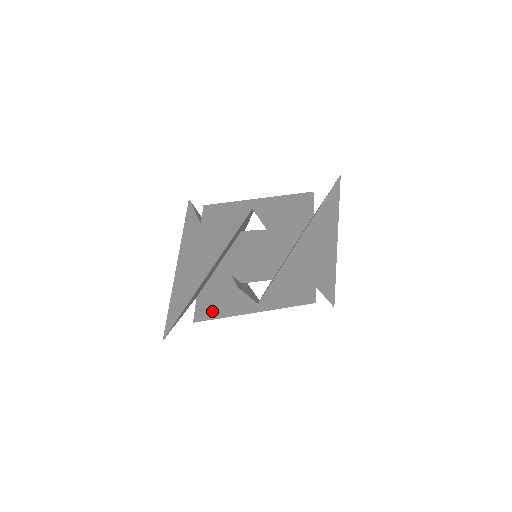
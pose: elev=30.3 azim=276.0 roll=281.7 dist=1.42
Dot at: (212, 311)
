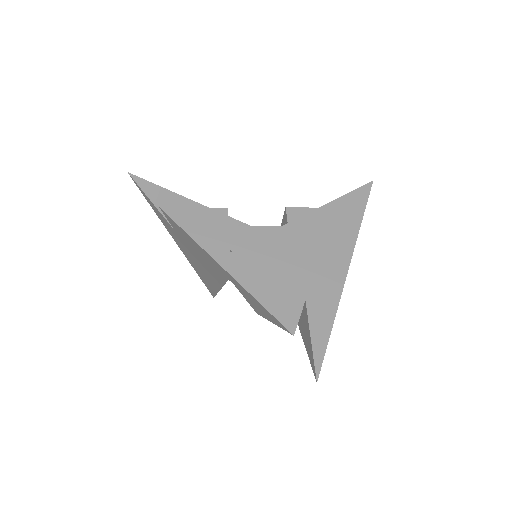
Dot at: occluded
